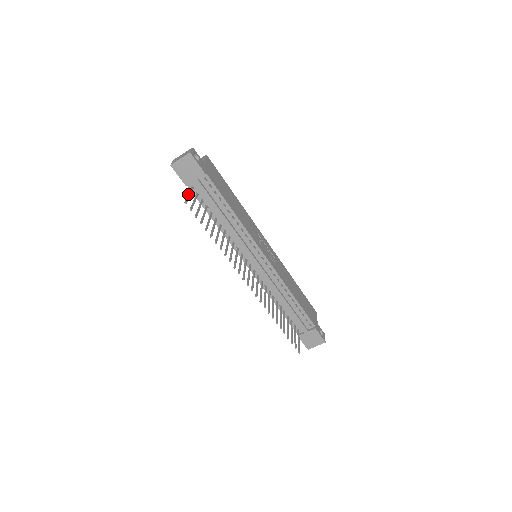
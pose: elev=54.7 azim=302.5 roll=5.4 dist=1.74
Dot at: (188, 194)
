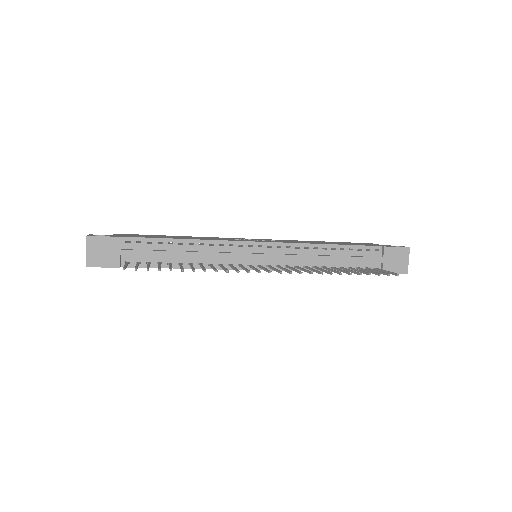
Dot at: occluded
